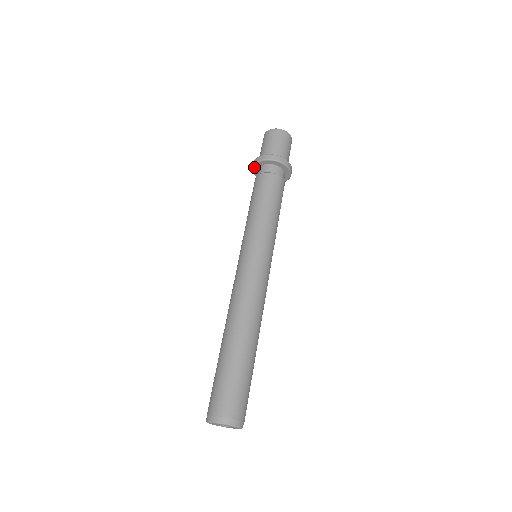
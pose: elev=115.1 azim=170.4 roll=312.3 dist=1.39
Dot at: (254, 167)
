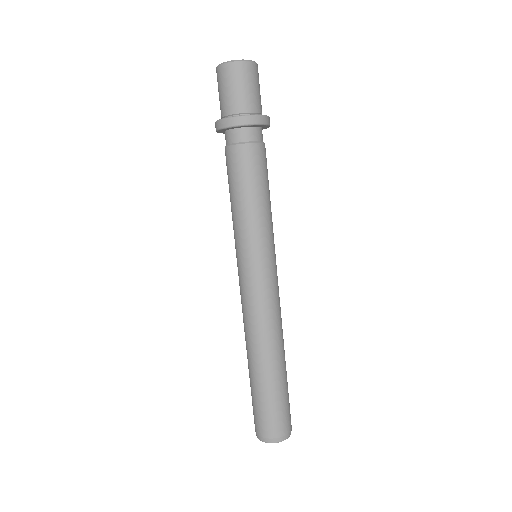
Dot at: (219, 132)
